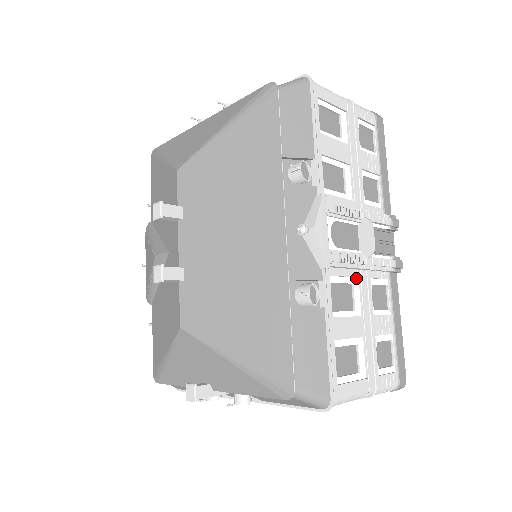
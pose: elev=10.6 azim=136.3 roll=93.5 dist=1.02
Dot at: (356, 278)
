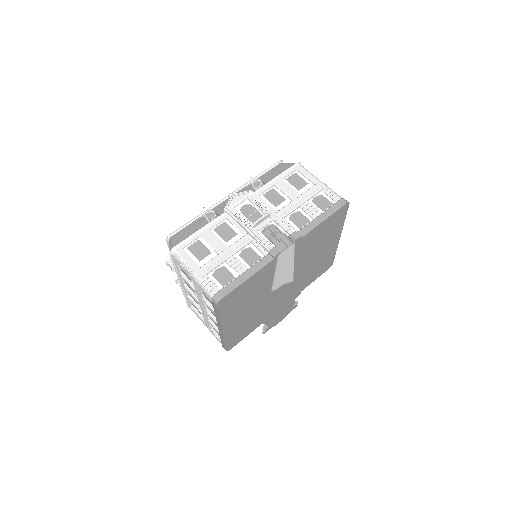
Dot at: (242, 235)
